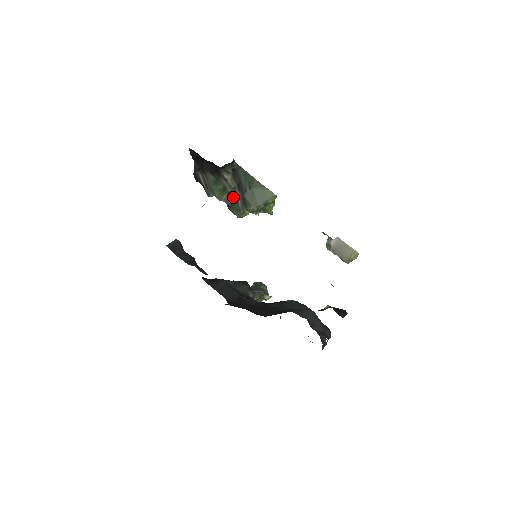
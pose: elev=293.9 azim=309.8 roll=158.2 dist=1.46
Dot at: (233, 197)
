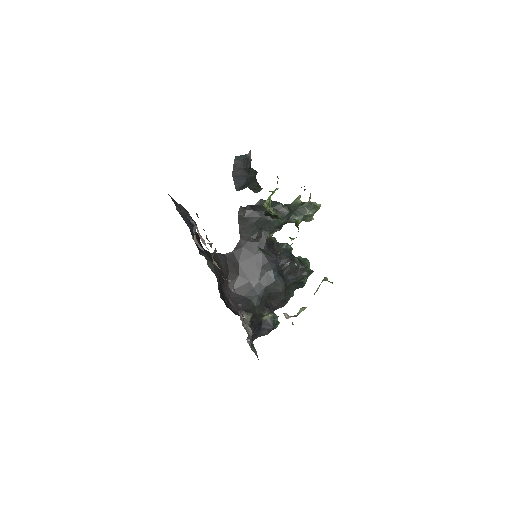
Dot at: occluded
